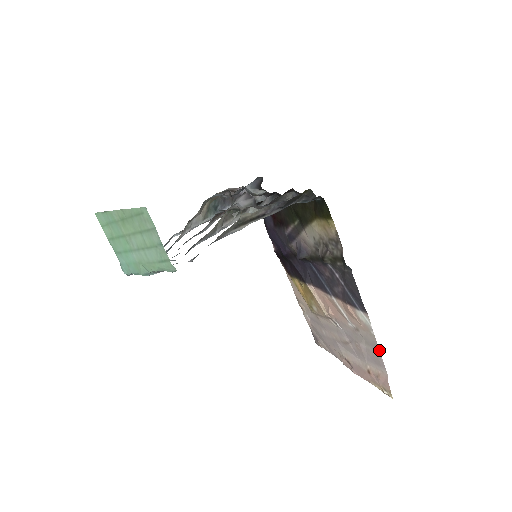
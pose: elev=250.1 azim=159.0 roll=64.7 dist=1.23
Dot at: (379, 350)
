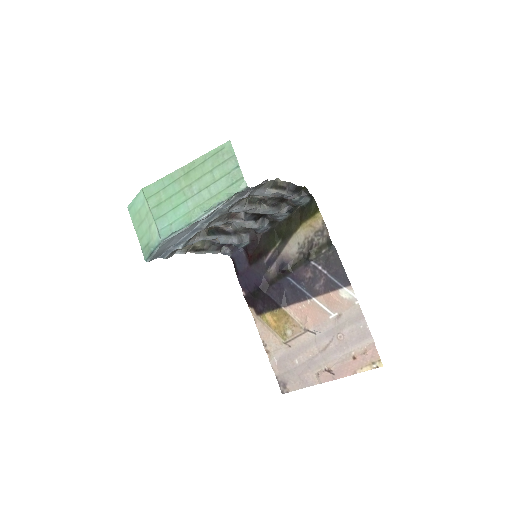
Dot at: (364, 318)
